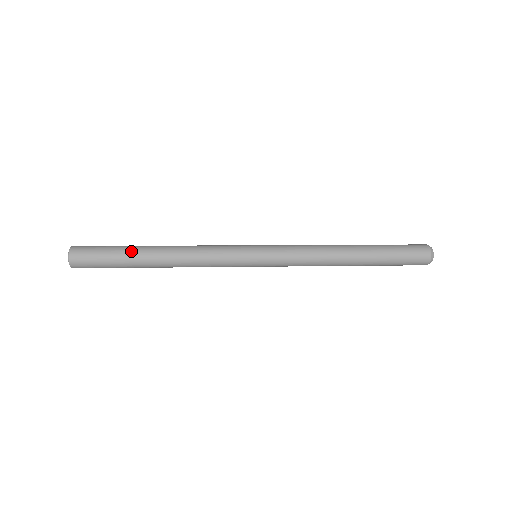
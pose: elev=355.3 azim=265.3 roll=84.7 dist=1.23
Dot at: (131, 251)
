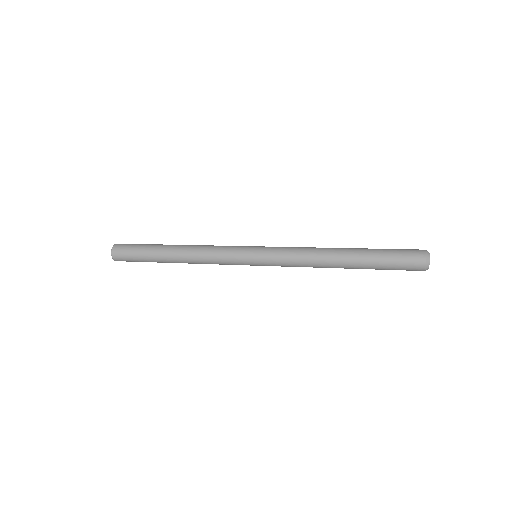
Dot at: (155, 247)
